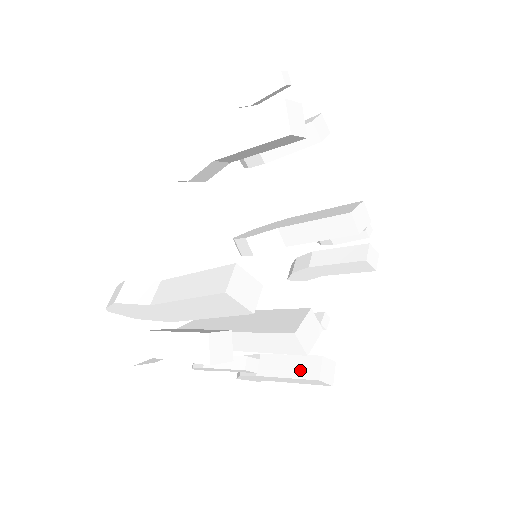
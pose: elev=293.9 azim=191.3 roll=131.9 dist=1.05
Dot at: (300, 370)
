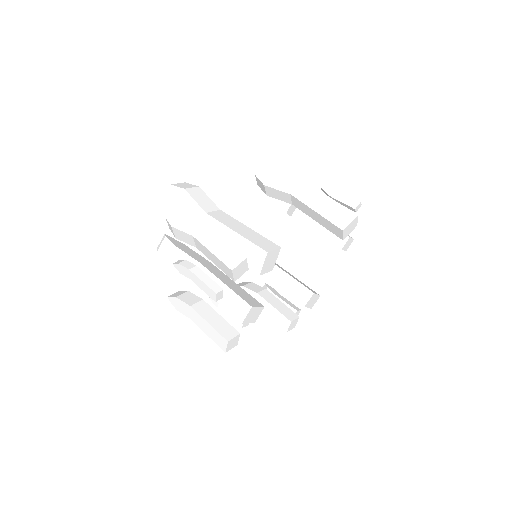
Dot at: (221, 328)
